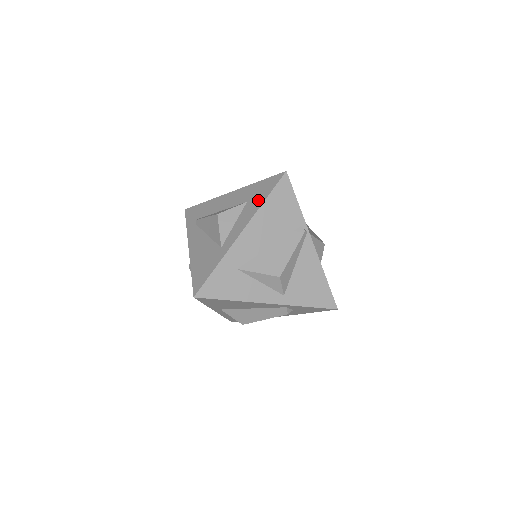
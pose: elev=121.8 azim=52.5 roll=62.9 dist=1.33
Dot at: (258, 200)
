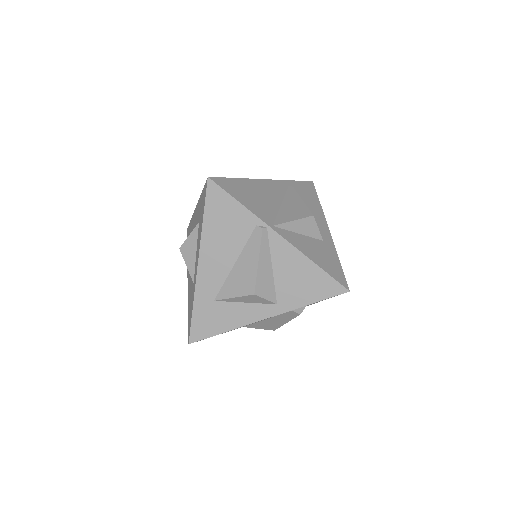
Dot at: (201, 220)
